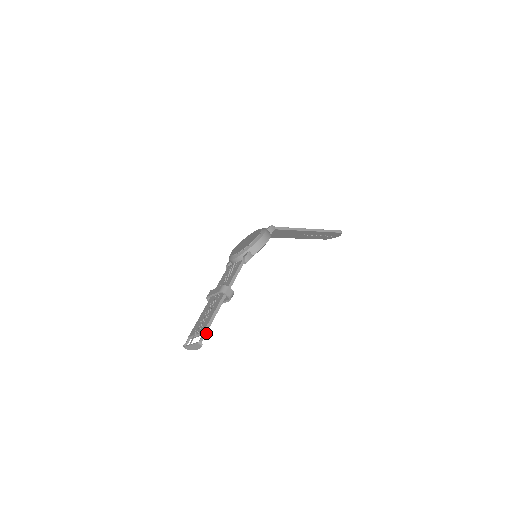
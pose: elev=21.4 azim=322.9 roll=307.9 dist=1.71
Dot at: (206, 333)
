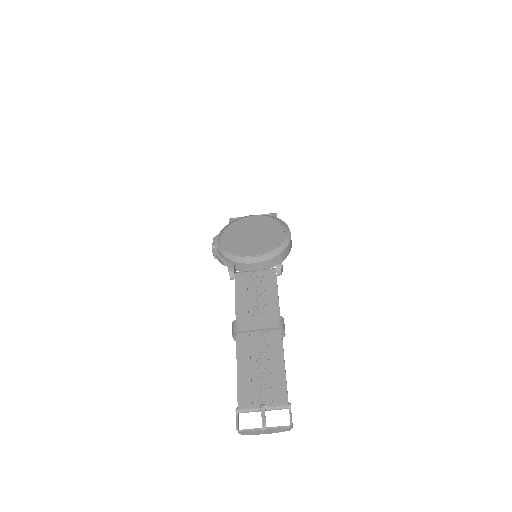
Dot at: occluded
